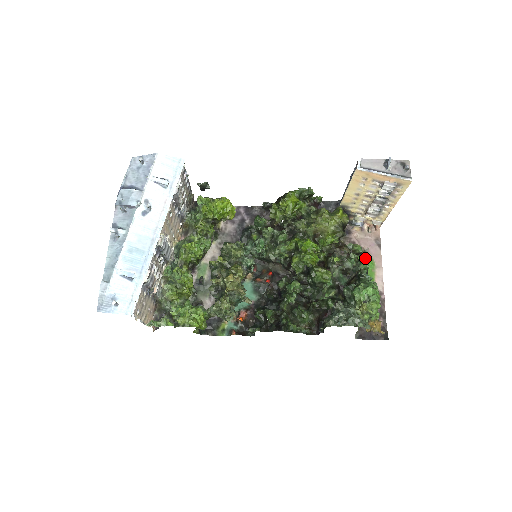
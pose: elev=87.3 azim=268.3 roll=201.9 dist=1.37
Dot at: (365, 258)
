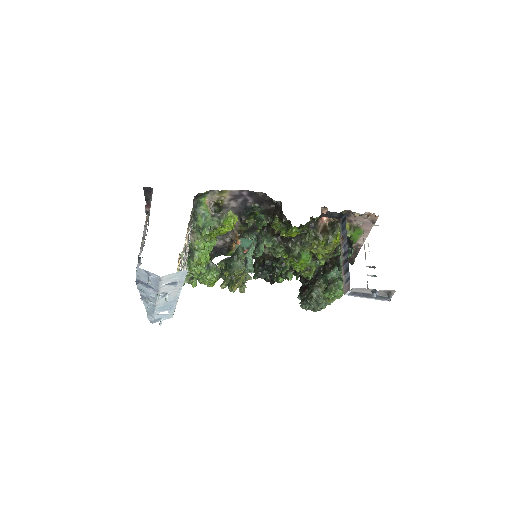
Dot at: (356, 230)
